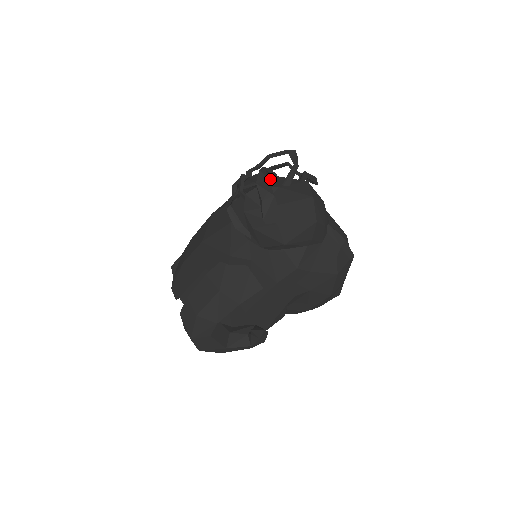
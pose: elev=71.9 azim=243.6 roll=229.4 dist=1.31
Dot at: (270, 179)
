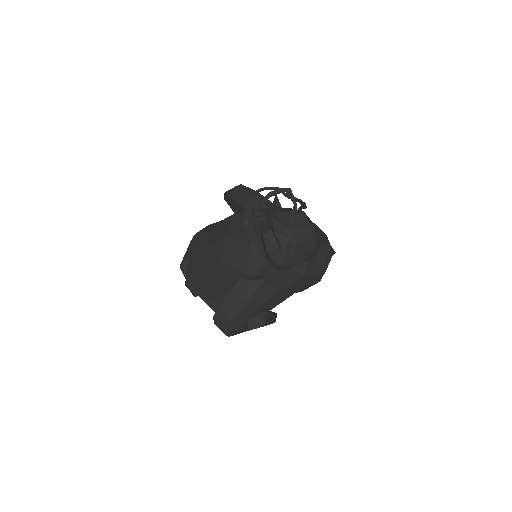
Dot at: (277, 217)
